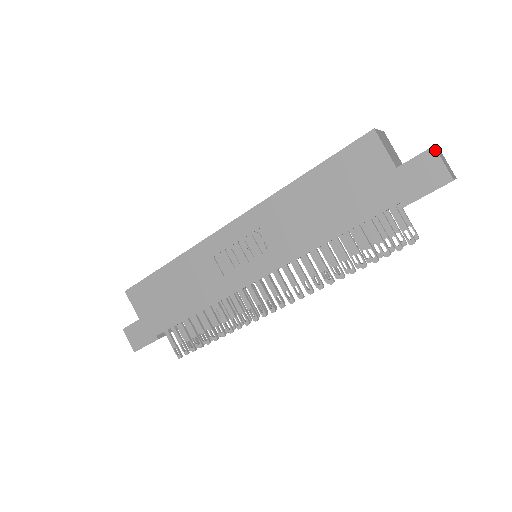
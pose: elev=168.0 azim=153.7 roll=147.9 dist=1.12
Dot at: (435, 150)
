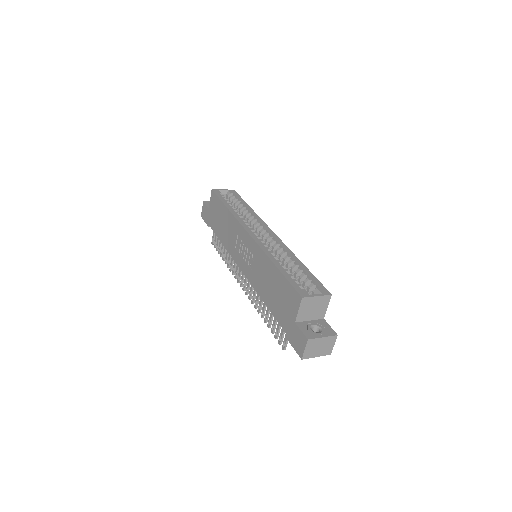
Dot at: (307, 341)
